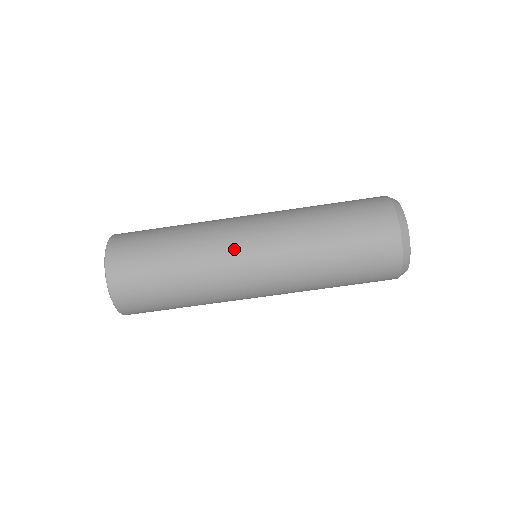
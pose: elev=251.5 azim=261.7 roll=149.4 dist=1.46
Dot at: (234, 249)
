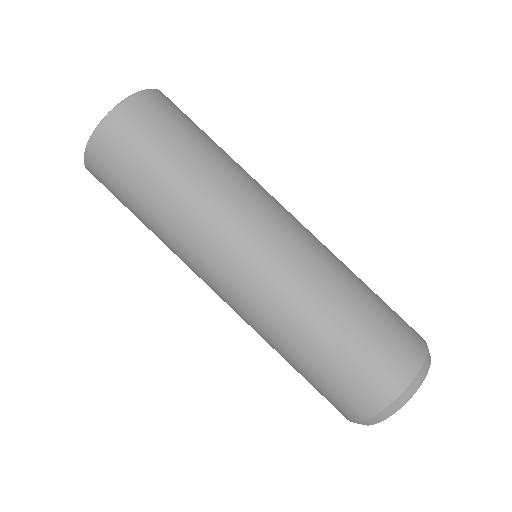
Dot at: (270, 204)
